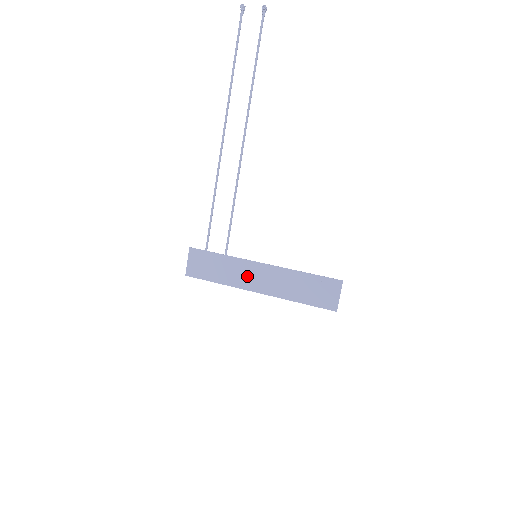
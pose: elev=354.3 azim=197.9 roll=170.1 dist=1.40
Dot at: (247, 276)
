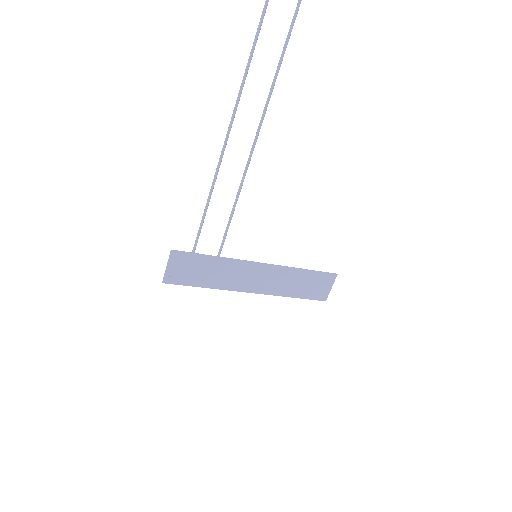
Dot at: (242, 277)
